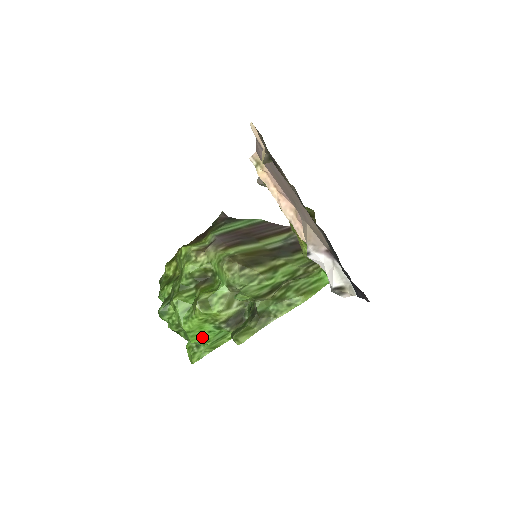
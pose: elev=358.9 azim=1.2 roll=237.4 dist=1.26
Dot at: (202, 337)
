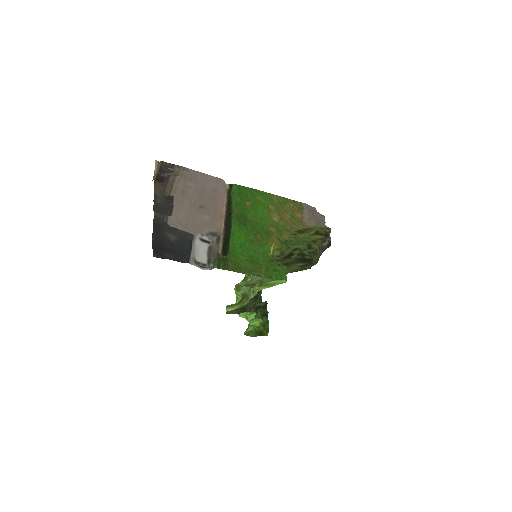
Dot at: (244, 314)
